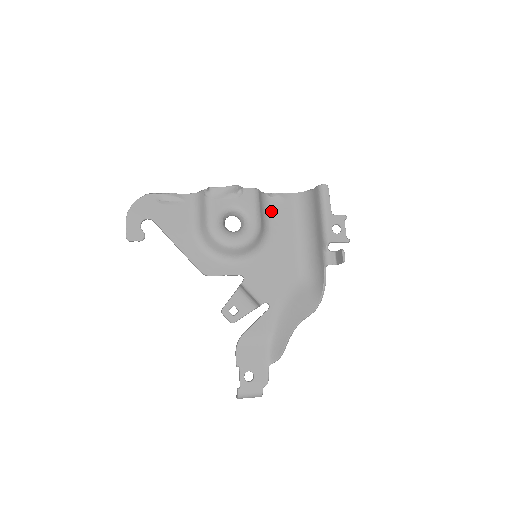
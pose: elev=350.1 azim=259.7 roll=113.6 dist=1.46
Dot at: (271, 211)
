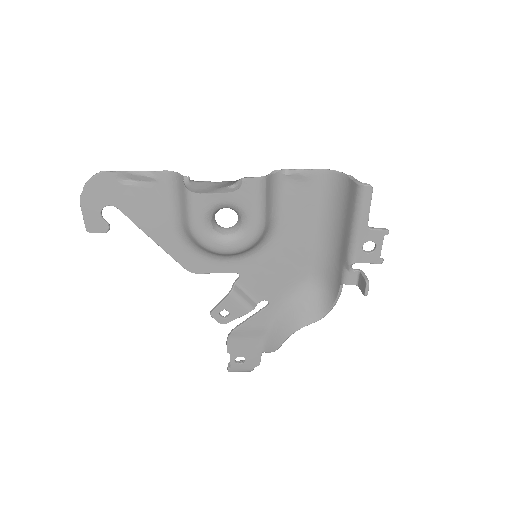
Dot at: (284, 195)
